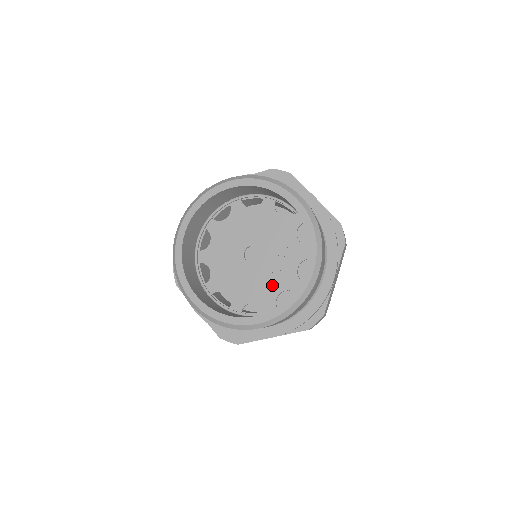
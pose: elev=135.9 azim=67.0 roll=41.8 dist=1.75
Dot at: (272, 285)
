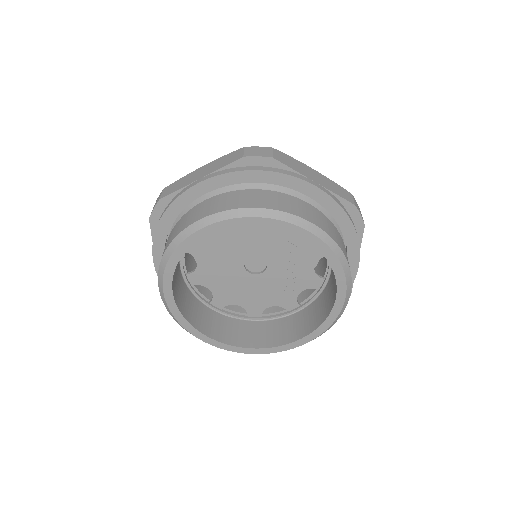
Dot at: (288, 288)
